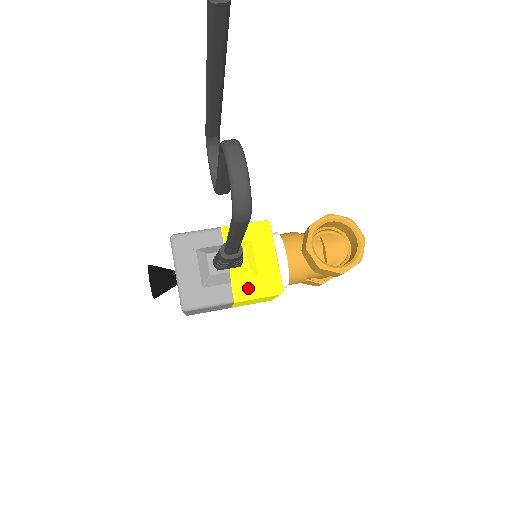
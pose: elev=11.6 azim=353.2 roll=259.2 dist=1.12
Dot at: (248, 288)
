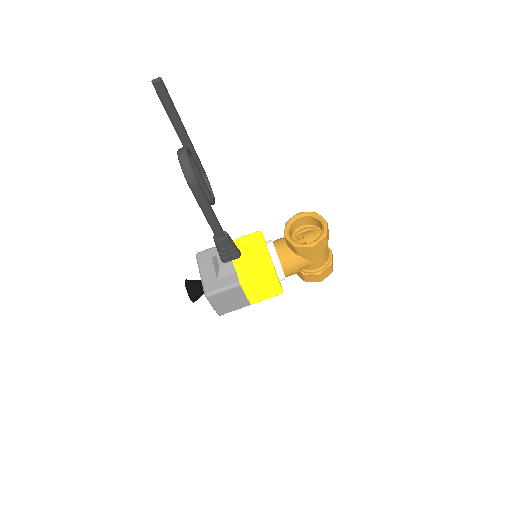
Dot at: (249, 273)
